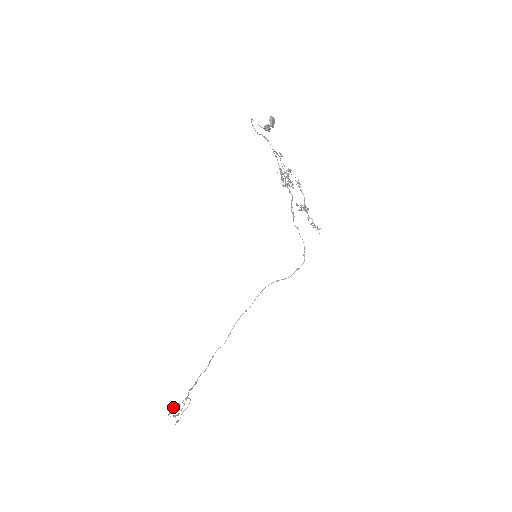
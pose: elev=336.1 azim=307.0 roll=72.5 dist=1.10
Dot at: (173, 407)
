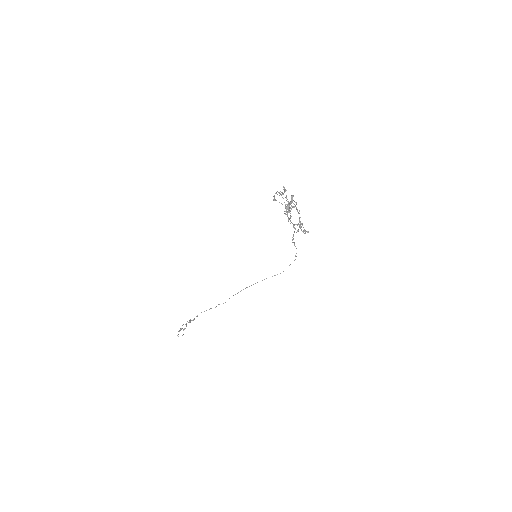
Dot at: occluded
